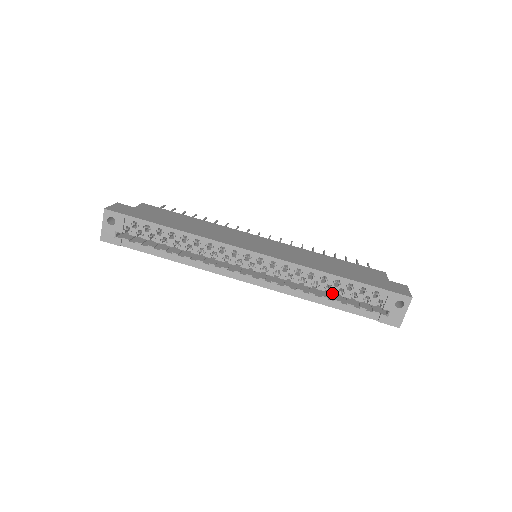
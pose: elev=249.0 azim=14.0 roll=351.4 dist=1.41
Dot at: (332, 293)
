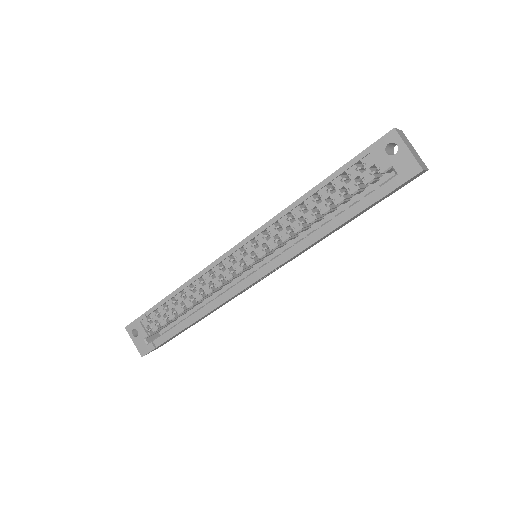
Dot at: (324, 212)
